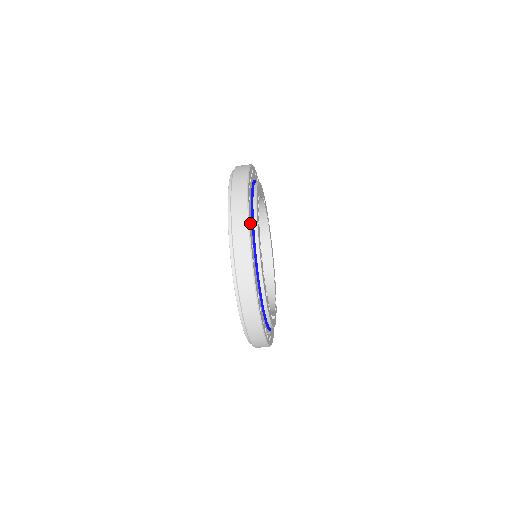
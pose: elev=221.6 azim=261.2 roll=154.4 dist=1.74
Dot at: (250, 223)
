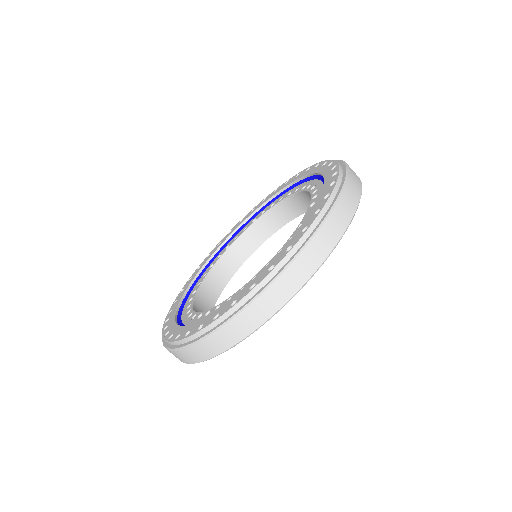
Dot at: occluded
